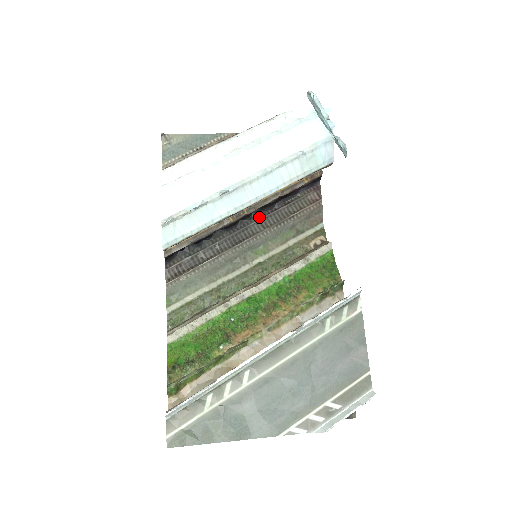
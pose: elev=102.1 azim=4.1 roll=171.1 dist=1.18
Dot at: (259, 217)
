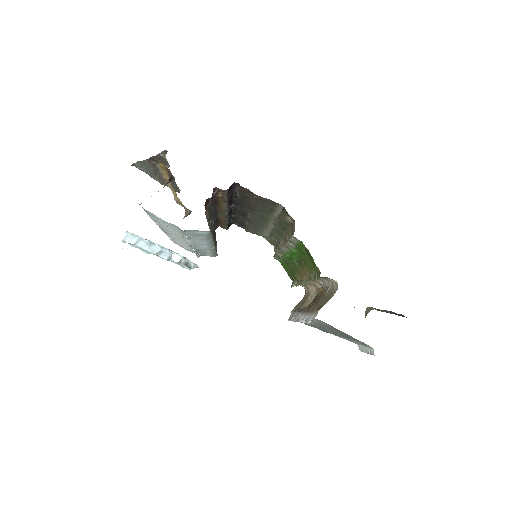
Dot at: (237, 206)
